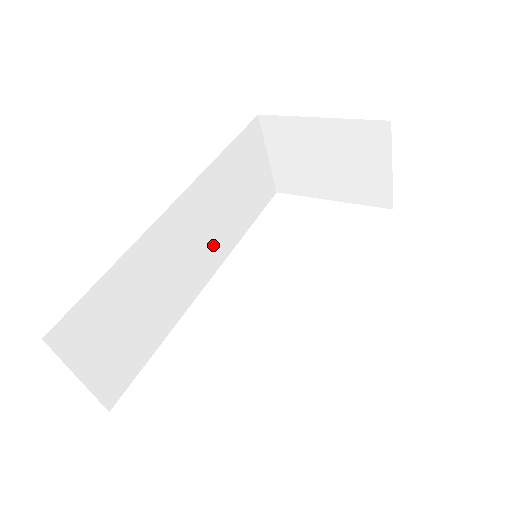
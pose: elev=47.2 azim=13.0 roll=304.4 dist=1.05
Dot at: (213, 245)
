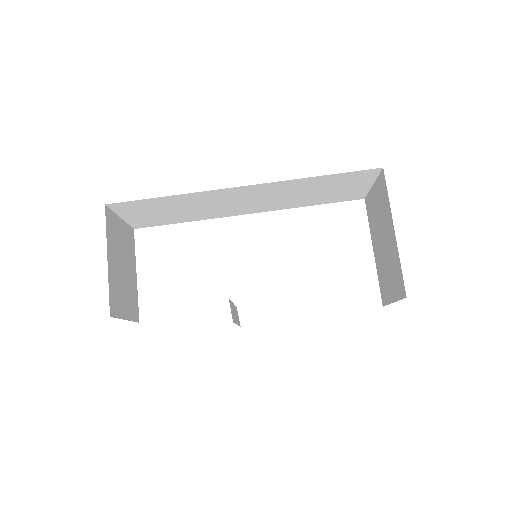
Dot at: (267, 204)
